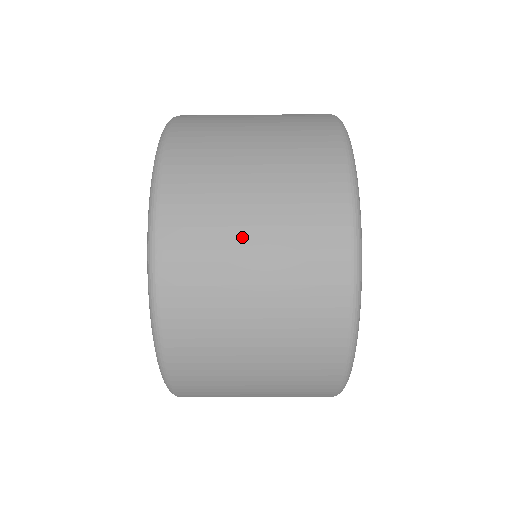
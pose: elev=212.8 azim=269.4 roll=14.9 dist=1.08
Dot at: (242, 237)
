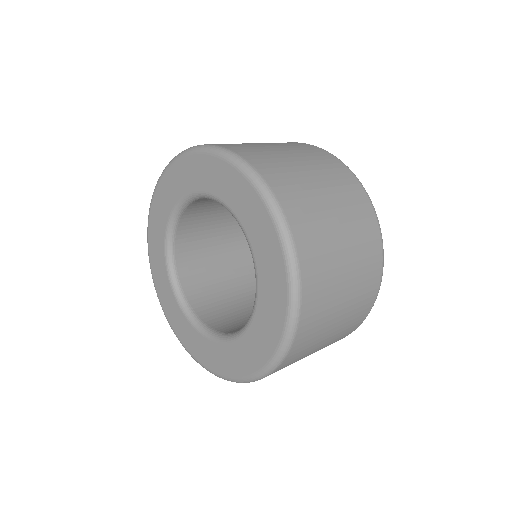
Dot at: occluded
